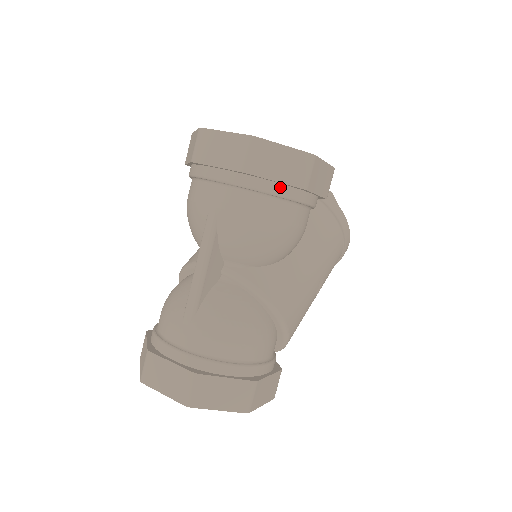
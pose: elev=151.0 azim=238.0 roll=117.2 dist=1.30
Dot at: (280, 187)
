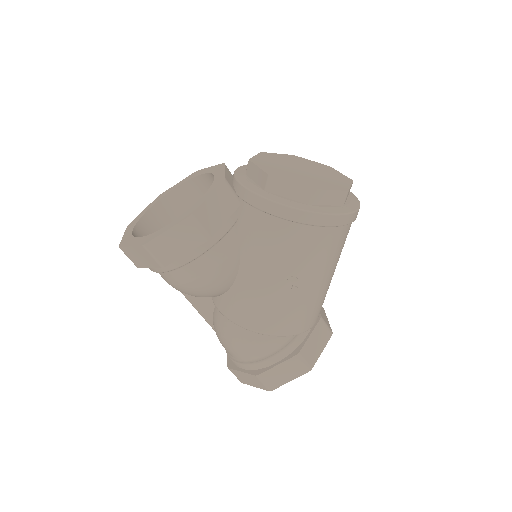
Dot at: occluded
